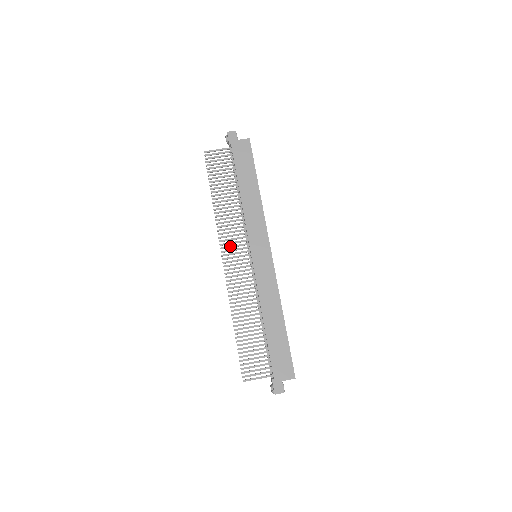
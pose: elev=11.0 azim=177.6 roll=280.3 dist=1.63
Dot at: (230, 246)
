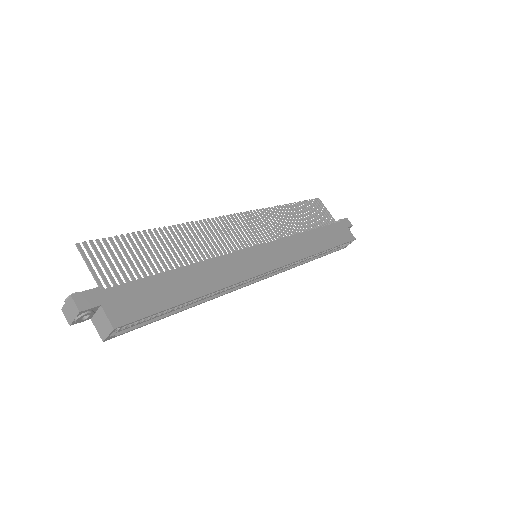
Dot at: (253, 222)
